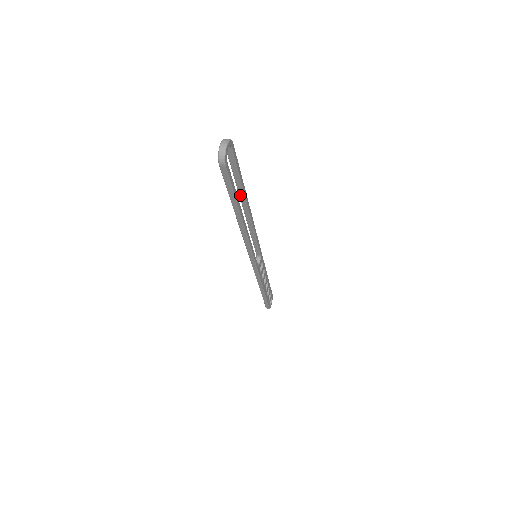
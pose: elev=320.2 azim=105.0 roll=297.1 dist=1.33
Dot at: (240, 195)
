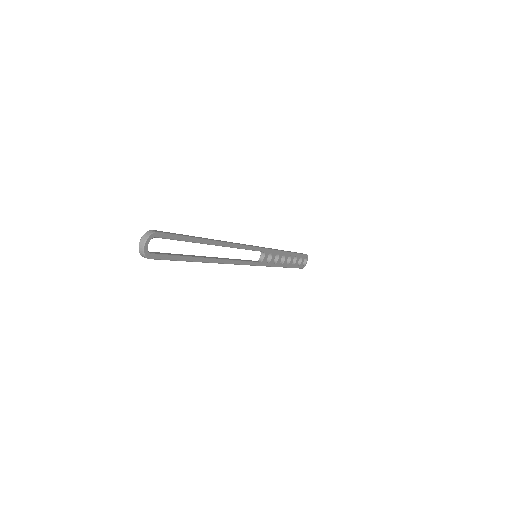
Dot at: occluded
